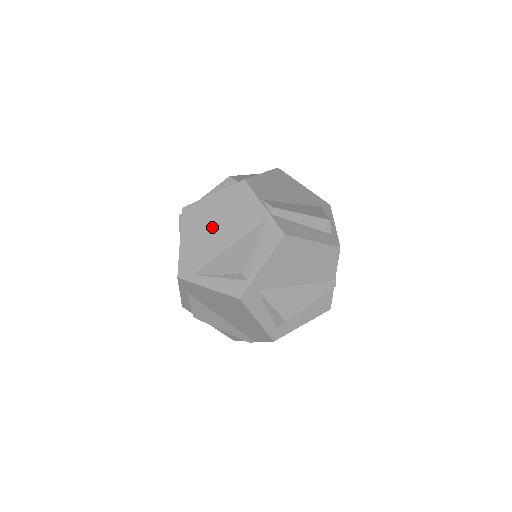
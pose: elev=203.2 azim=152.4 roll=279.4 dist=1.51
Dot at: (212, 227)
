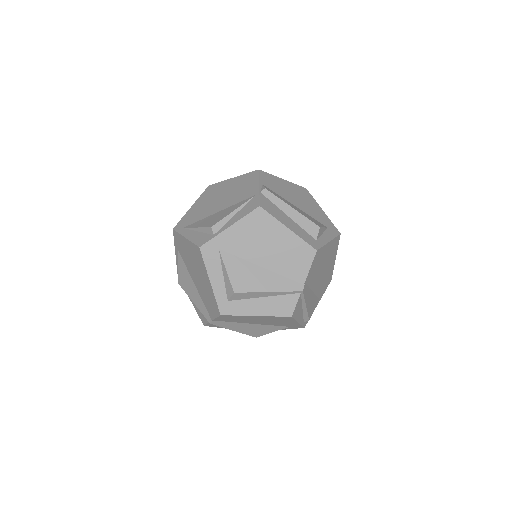
Dot at: (217, 198)
